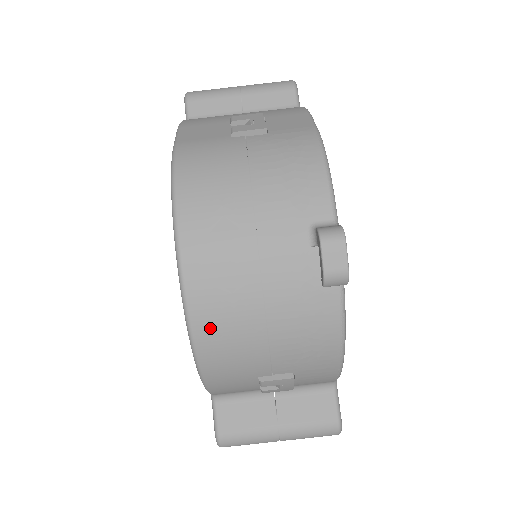
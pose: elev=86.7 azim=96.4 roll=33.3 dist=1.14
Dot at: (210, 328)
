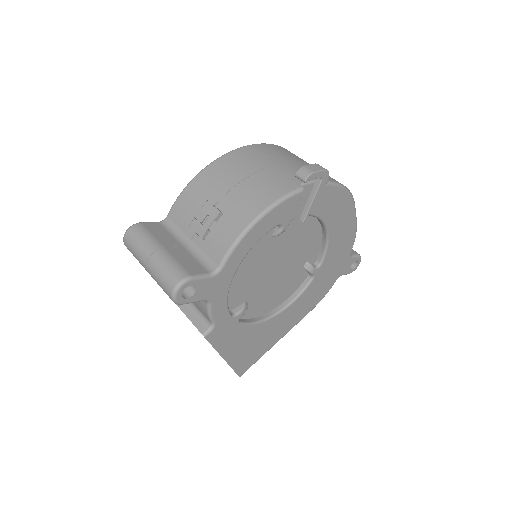
Dot at: (233, 158)
